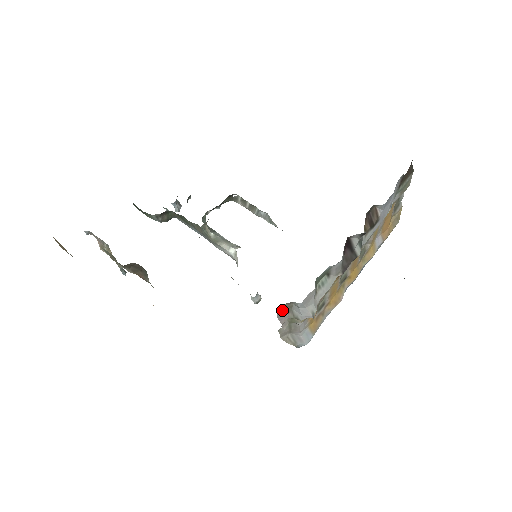
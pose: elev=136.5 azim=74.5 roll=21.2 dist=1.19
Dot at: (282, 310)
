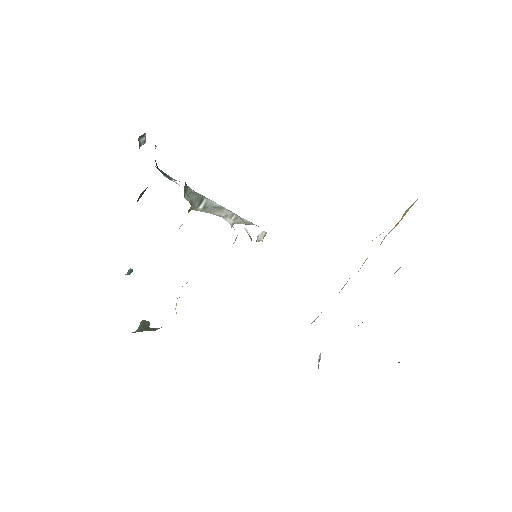
Dot at: occluded
